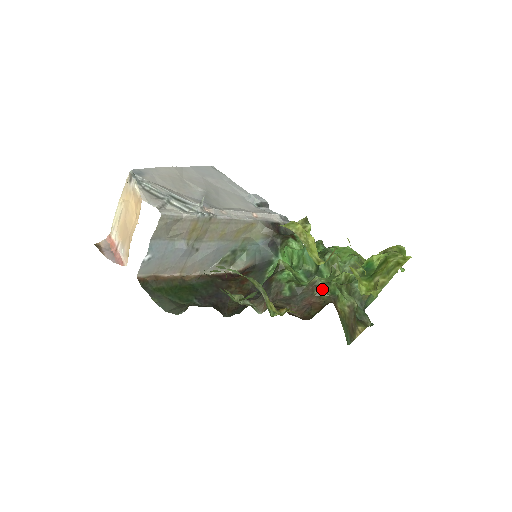
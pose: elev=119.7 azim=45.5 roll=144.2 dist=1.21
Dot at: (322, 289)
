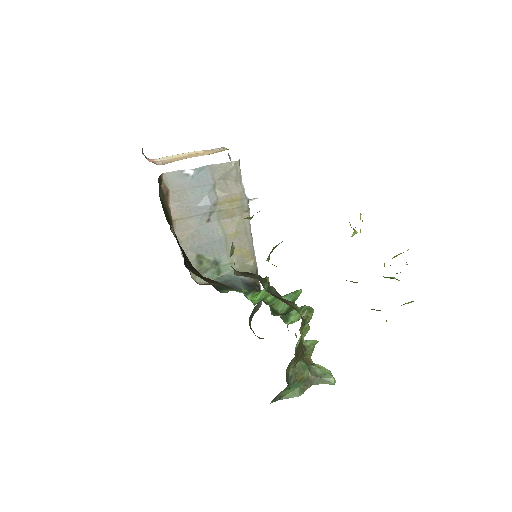
Dot at: occluded
